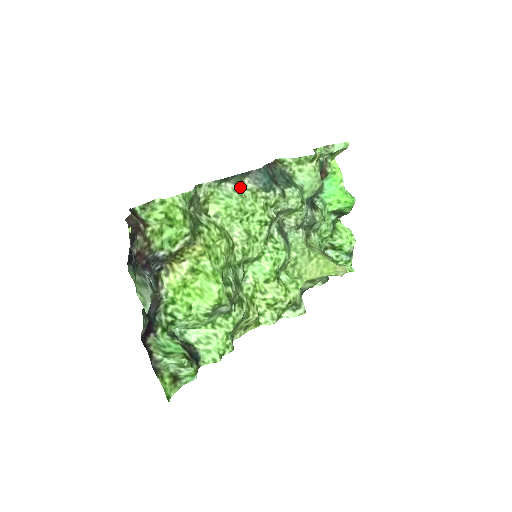
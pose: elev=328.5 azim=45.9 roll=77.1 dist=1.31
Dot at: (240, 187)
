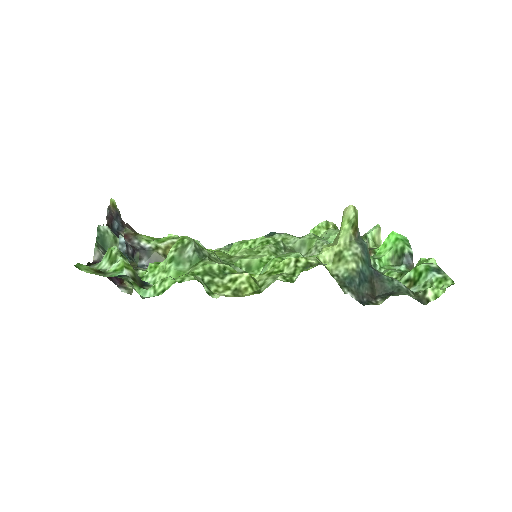
Dot at: occluded
